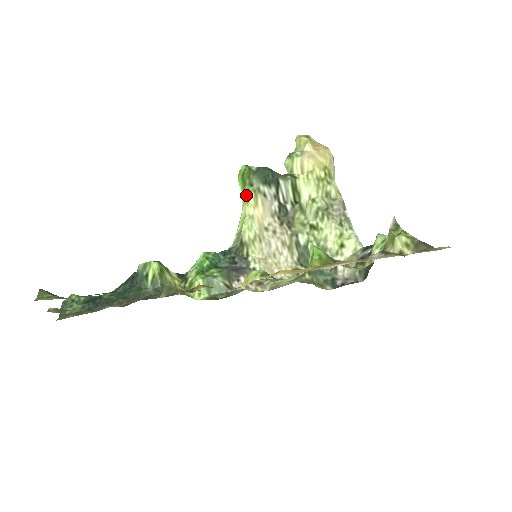
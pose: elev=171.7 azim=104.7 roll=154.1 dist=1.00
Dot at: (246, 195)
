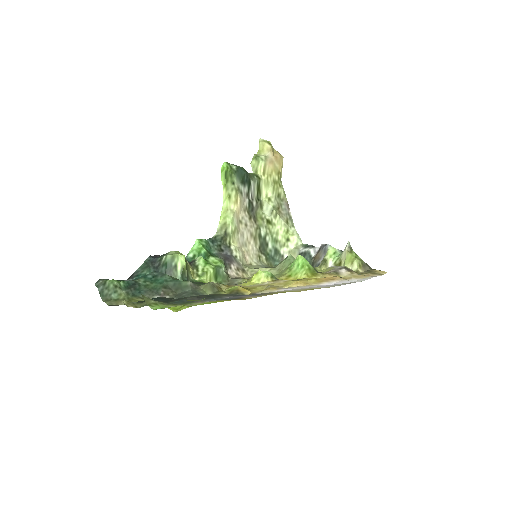
Dot at: (229, 192)
